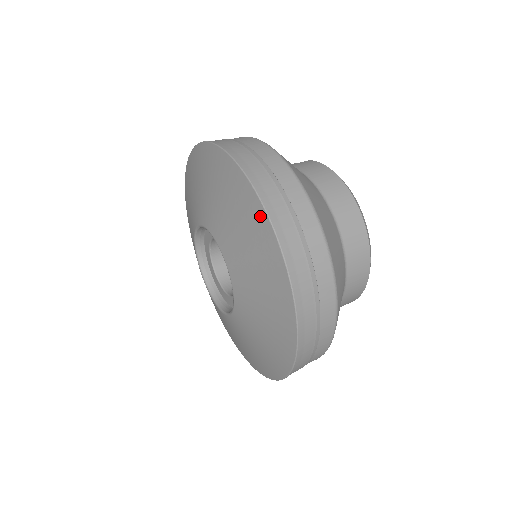
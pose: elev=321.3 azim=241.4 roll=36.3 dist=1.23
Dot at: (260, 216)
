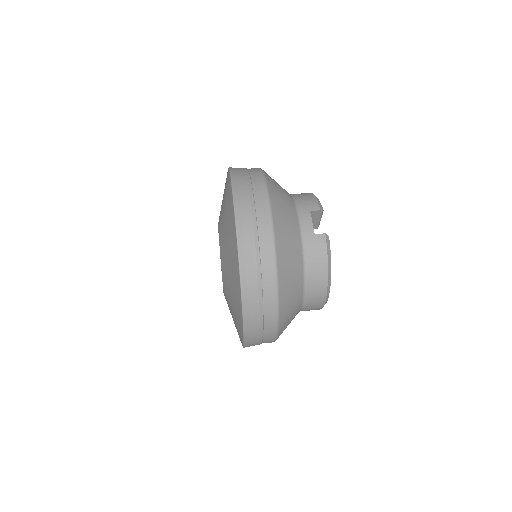
Dot at: (241, 323)
